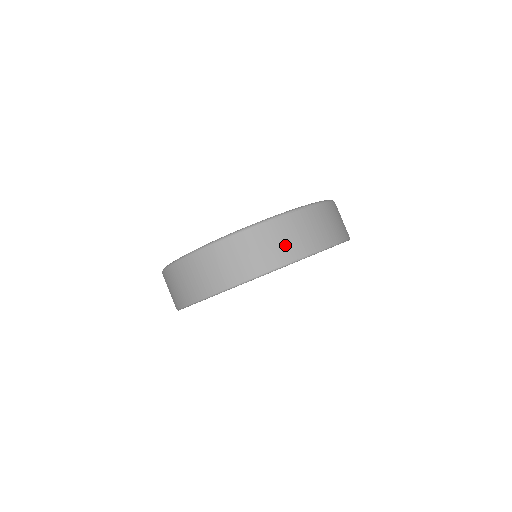
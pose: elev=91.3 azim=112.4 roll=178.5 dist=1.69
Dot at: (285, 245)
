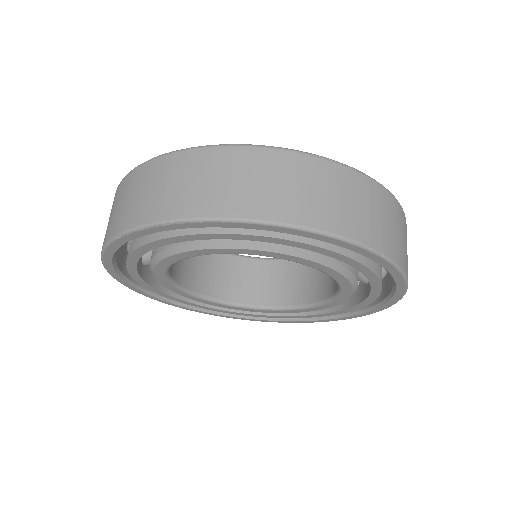
Dot at: (304, 197)
